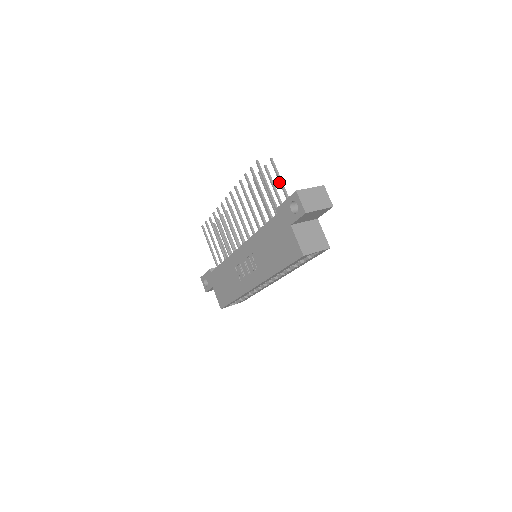
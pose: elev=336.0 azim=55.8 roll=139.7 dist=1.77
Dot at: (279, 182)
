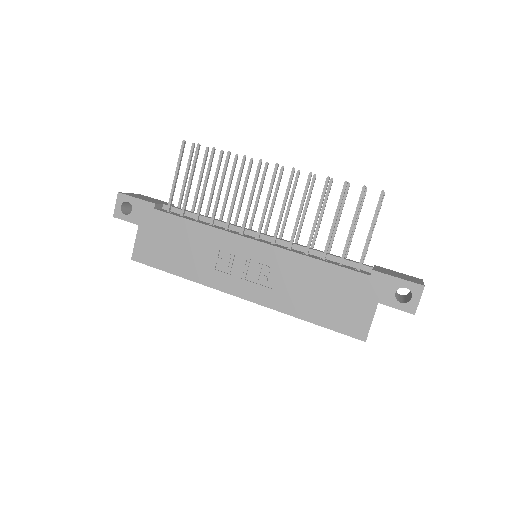
Dot at: occluded
